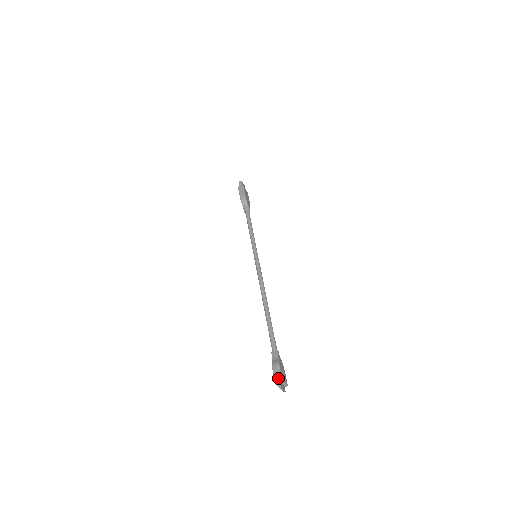
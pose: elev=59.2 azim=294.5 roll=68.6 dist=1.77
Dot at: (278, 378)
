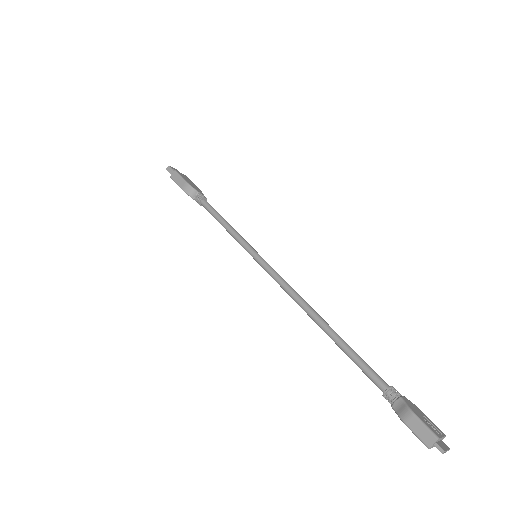
Dot at: (428, 438)
